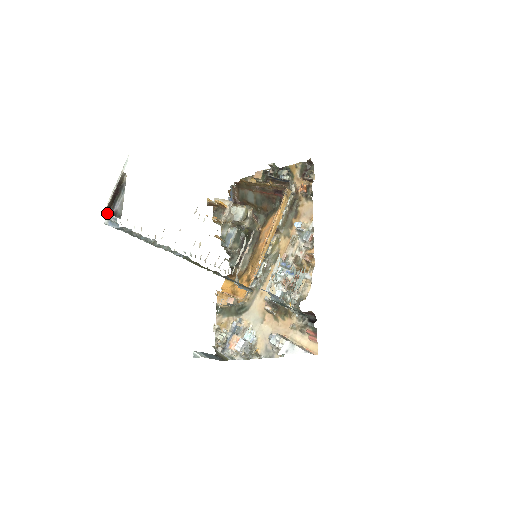
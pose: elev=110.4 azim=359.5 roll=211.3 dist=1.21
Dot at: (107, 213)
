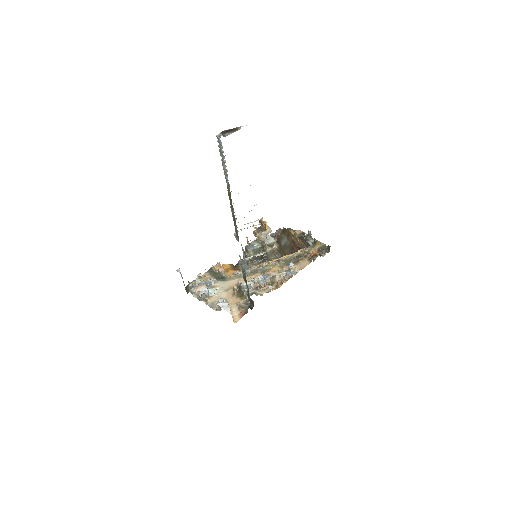
Dot at: (221, 132)
